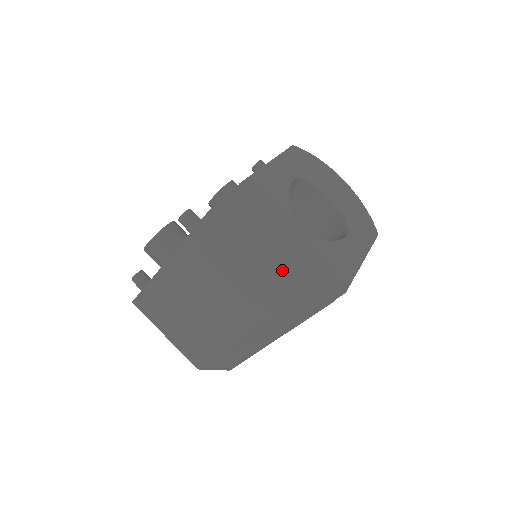
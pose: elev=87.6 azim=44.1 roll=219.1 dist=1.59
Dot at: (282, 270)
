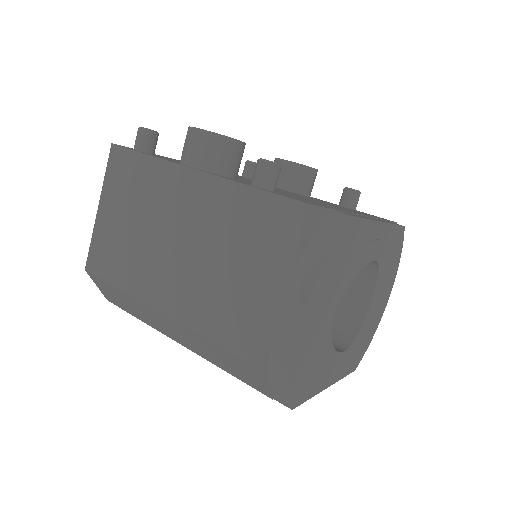
Dot at: (281, 335)
